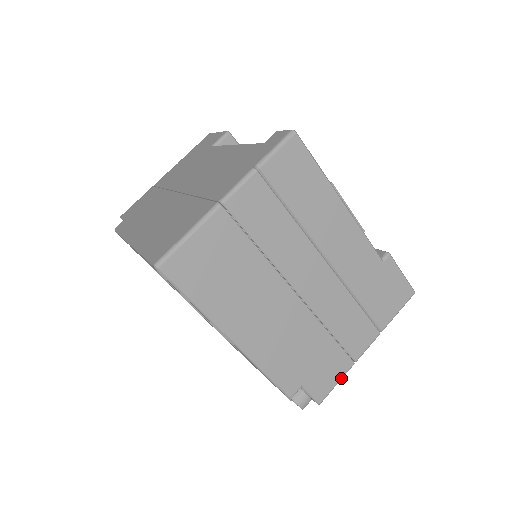
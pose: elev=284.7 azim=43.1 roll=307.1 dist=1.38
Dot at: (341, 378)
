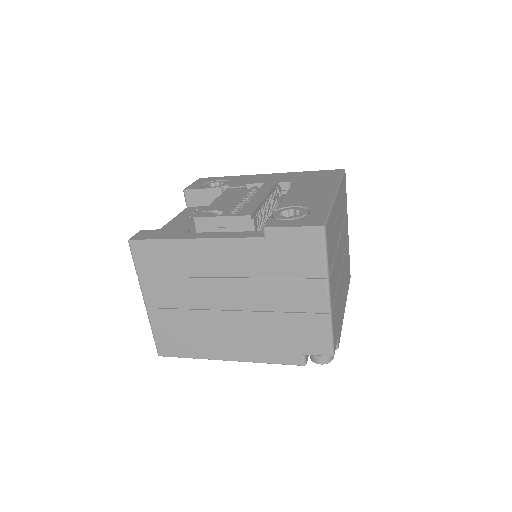
Dot at: (329, 331)
